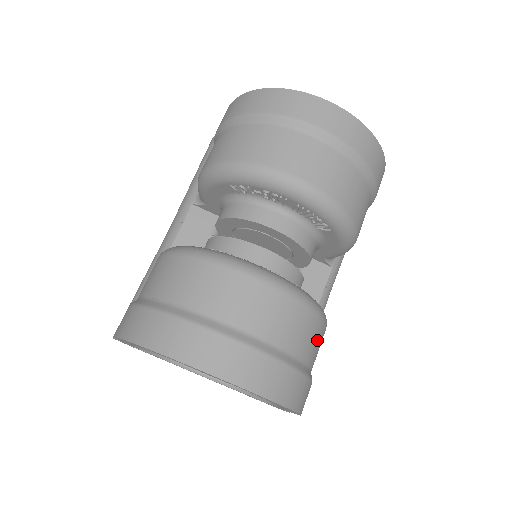
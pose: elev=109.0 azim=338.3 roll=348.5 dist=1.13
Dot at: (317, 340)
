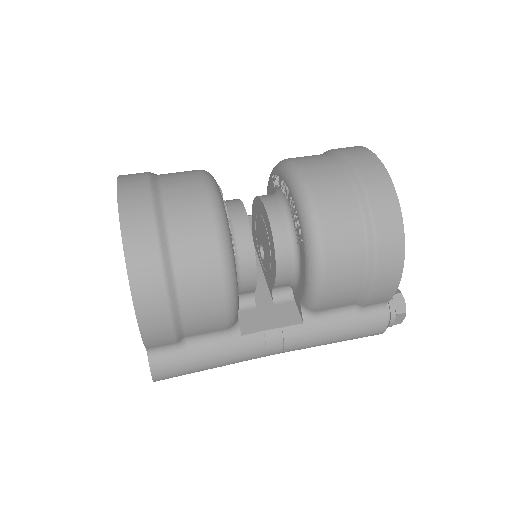
Dot at: (203, 278)
